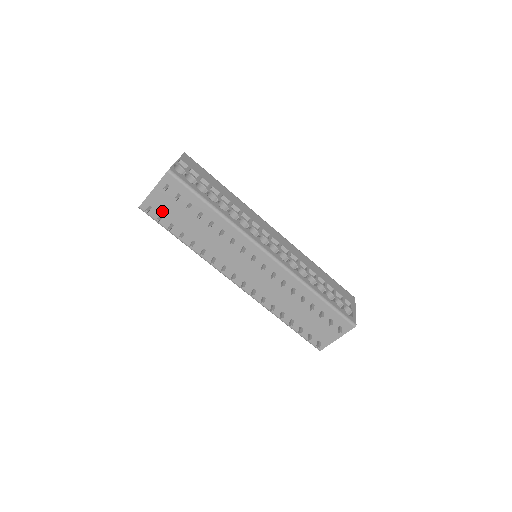
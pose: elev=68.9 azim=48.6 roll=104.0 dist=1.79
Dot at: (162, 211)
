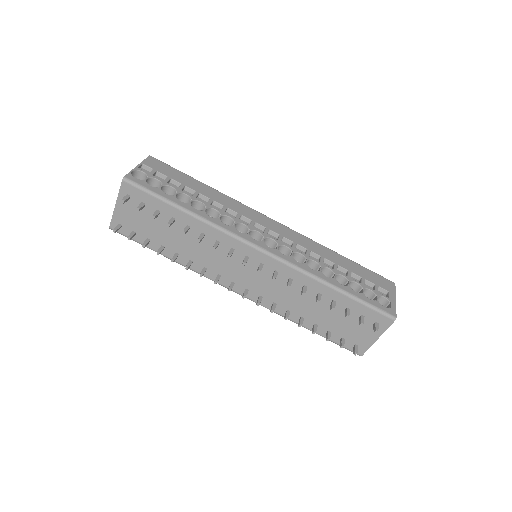
Dot at: (133, 227)
